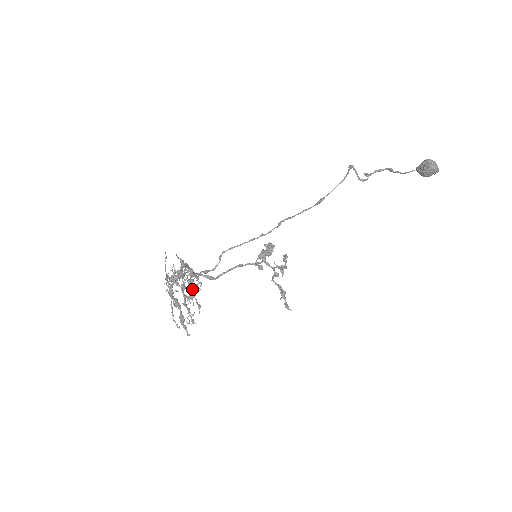
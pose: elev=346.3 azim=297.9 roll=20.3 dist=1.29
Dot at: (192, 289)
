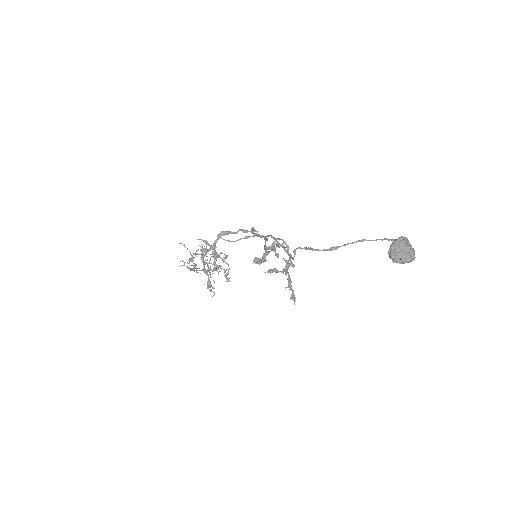
Dot at: (214, 265)
